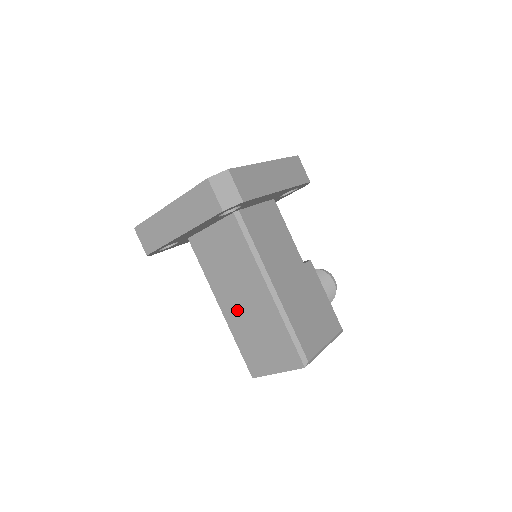
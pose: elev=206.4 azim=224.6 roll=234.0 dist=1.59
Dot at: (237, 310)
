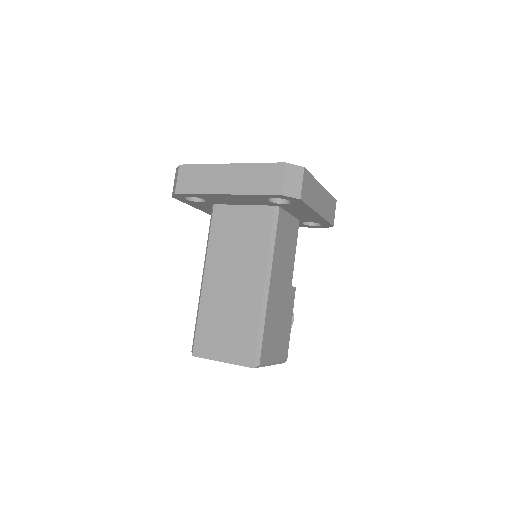
Dot at: (220, 288)
